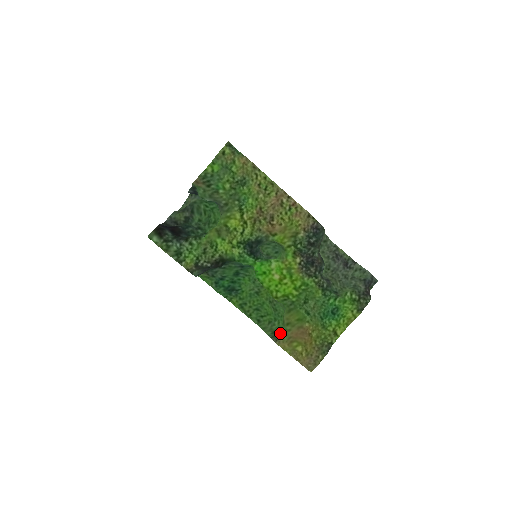
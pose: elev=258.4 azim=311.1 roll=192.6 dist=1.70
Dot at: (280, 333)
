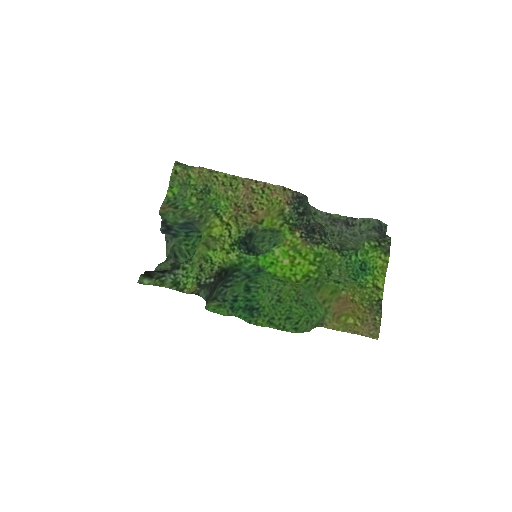
Dot at: (322, 317)
